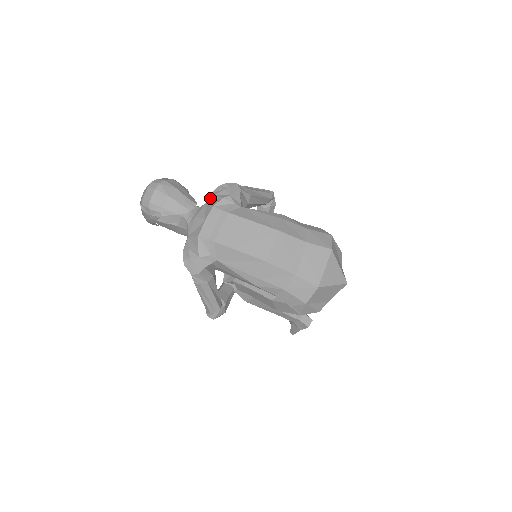
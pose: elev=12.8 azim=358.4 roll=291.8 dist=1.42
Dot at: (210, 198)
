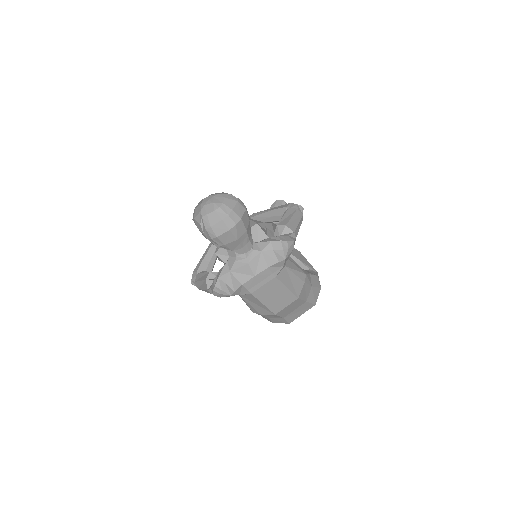
Dot at: (268, 249)
